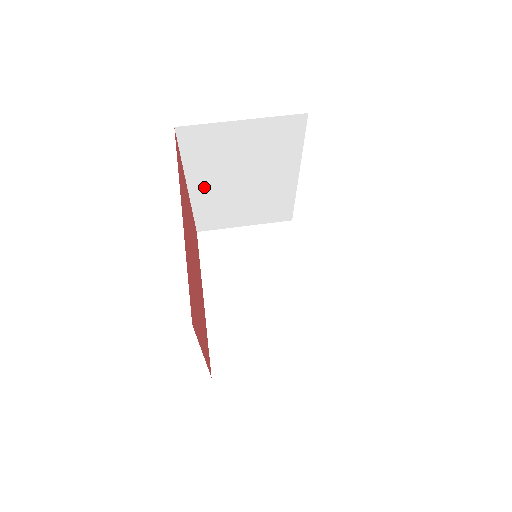
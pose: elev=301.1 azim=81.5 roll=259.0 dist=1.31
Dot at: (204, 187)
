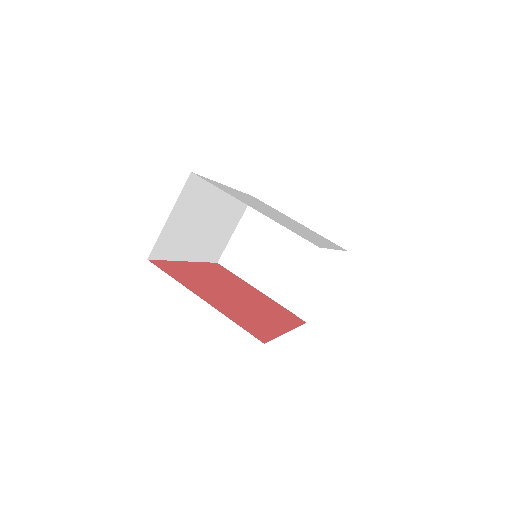
Dot at: occluded
